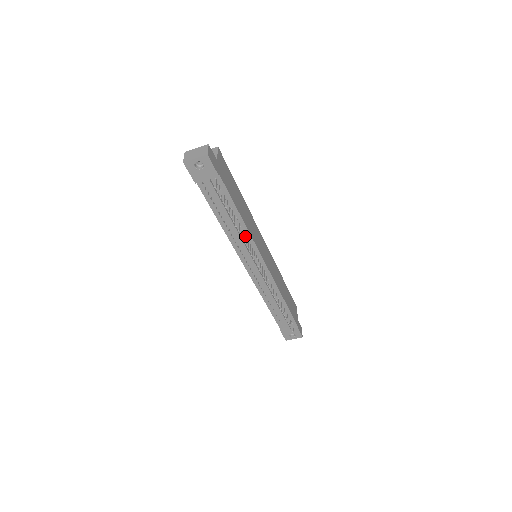
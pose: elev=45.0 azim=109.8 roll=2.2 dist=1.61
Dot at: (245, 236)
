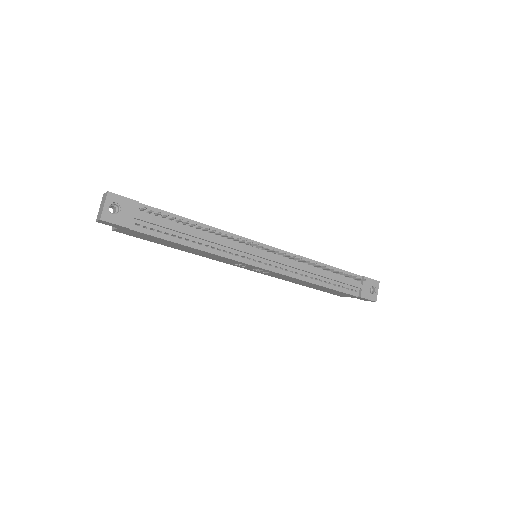
Dot at: (222, 236)
